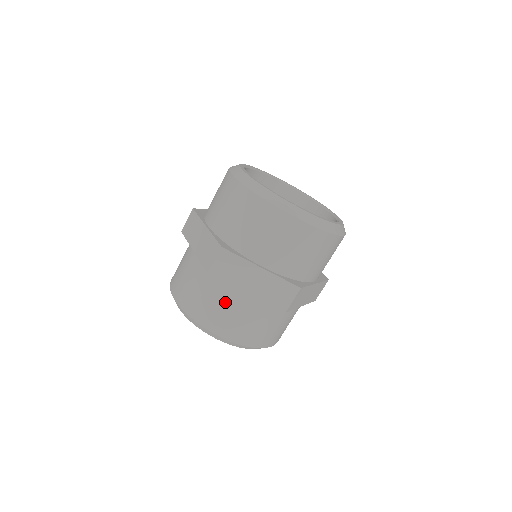
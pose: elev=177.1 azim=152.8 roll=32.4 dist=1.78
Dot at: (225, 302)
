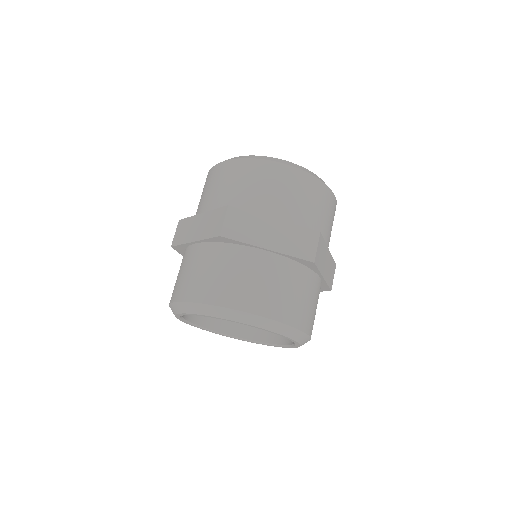
Dot at: (246, 269)
